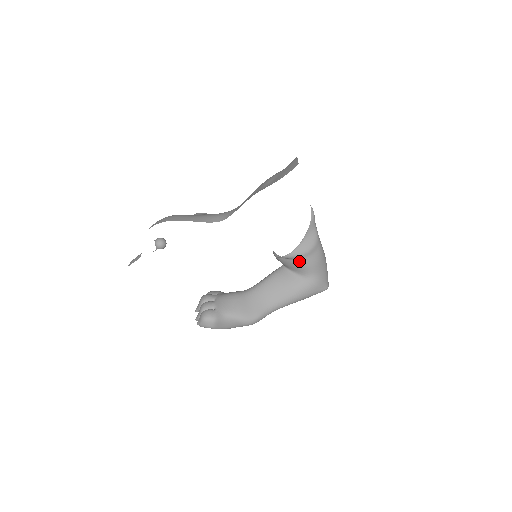
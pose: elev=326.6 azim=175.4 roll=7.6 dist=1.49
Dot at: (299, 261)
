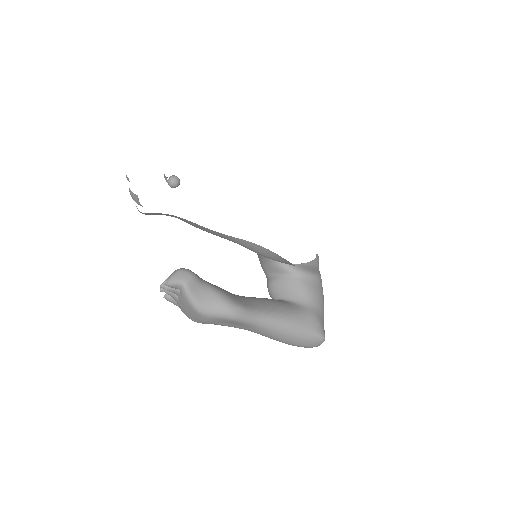
Dot at: (300, 280)
